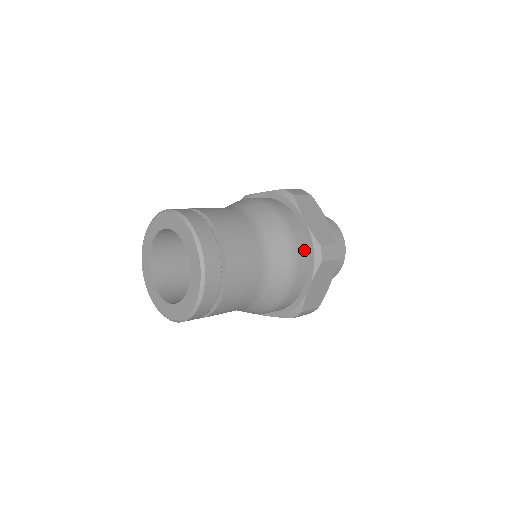
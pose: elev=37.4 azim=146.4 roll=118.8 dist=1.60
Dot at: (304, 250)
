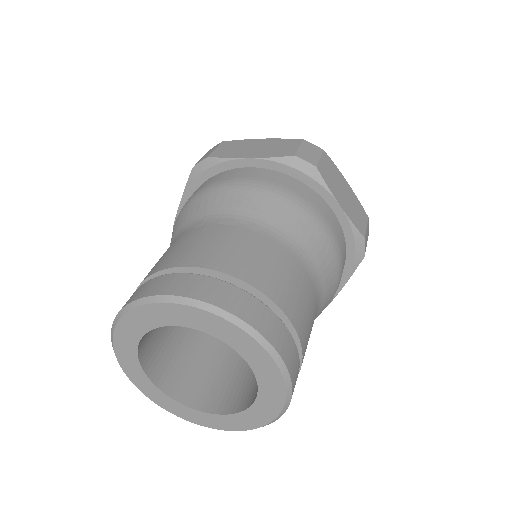
Dot at: (344, 249)
